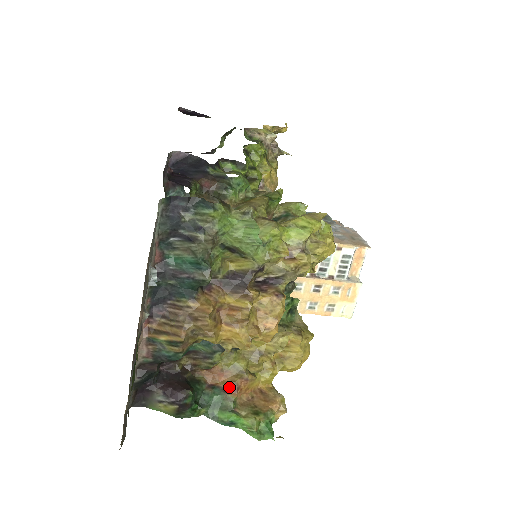
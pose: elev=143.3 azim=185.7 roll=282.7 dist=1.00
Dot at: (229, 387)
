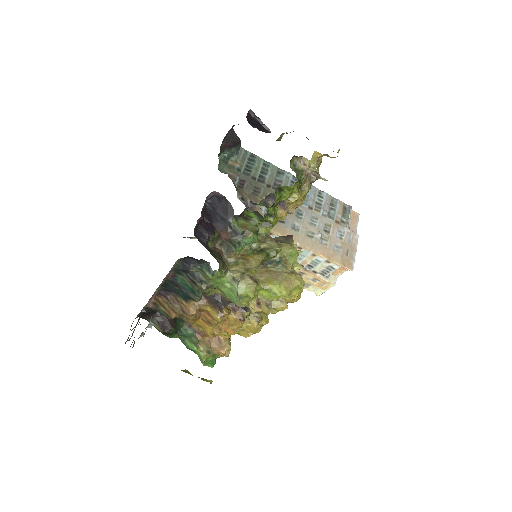
Dot at: (199, 332)
